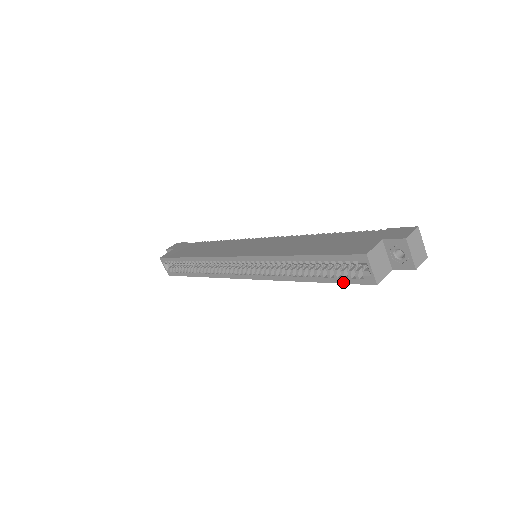
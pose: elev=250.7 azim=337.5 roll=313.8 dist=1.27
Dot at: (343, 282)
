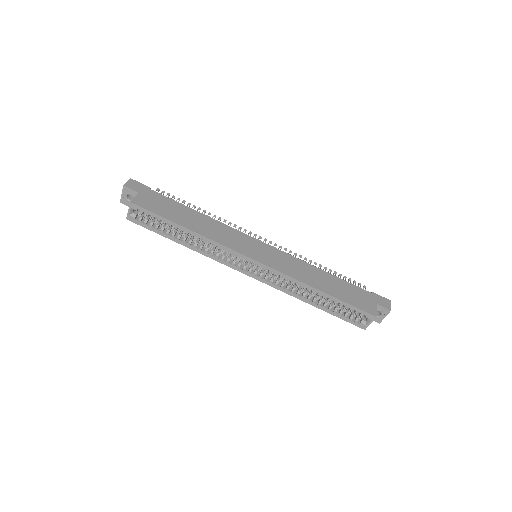
Dot at: (343, 319)
